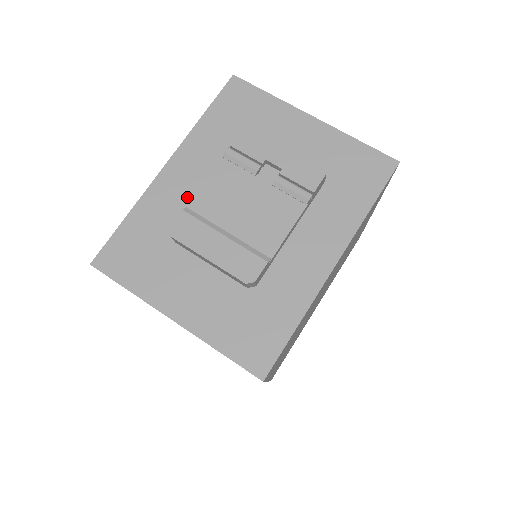
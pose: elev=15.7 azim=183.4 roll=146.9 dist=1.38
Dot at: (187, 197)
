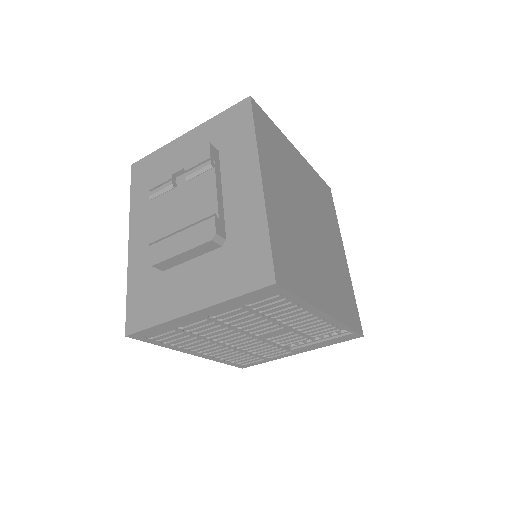
Dot at: occluded
